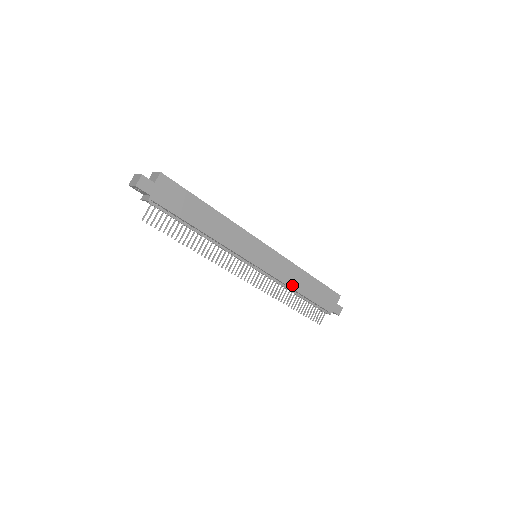
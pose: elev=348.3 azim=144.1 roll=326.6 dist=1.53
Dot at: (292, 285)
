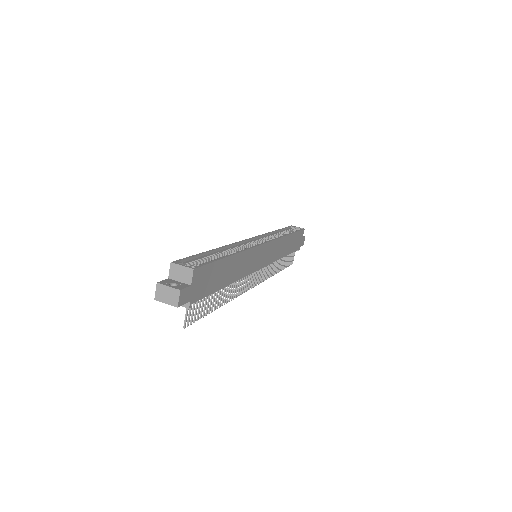
Dot at: (281, 256)
